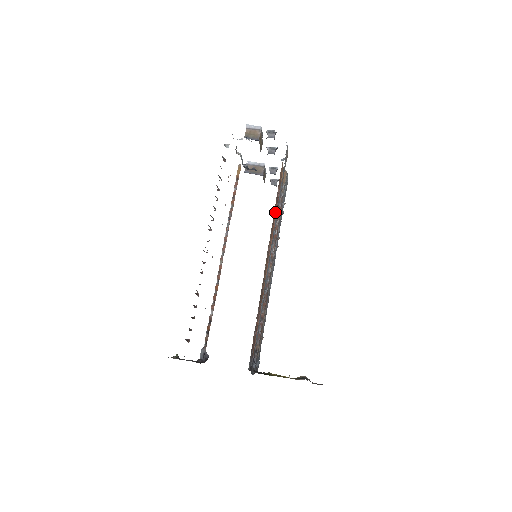
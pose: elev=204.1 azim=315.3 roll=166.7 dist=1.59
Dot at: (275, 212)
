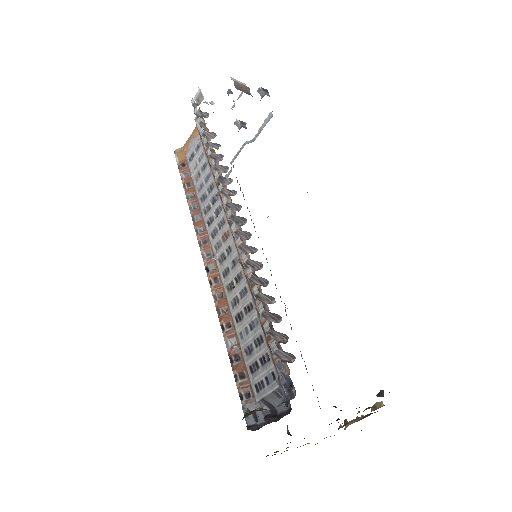
Dot at: occluded
